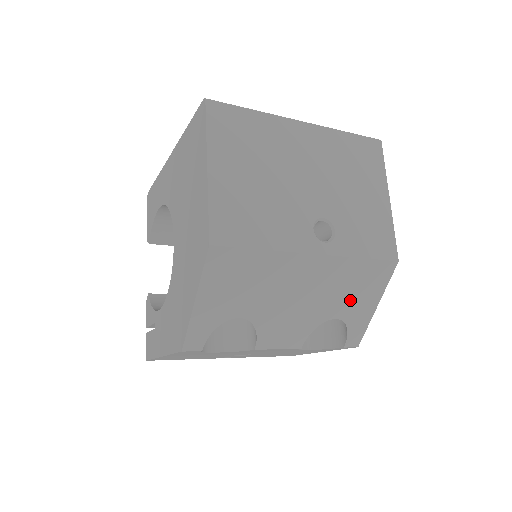
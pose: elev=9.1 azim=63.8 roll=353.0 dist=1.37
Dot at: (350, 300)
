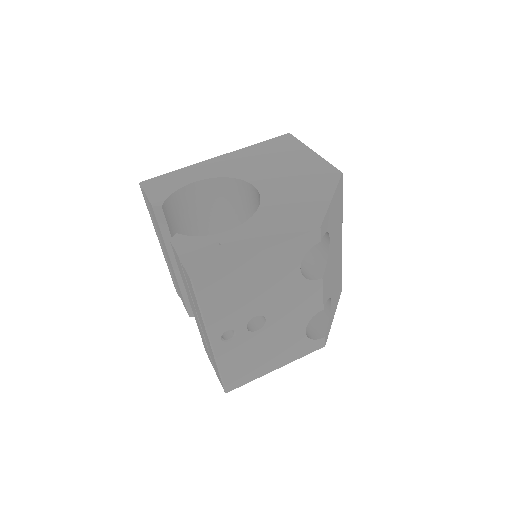
Dot at: (335, 294)
